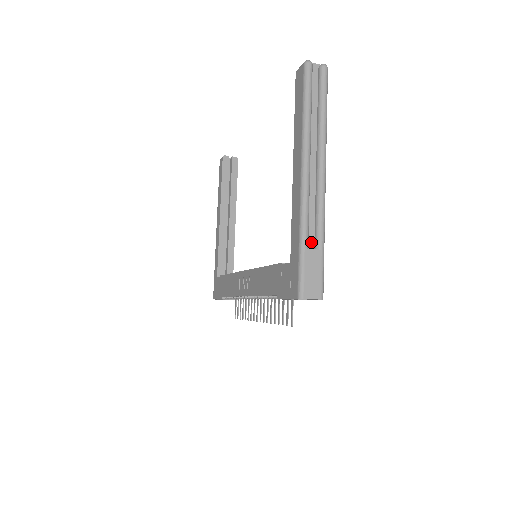
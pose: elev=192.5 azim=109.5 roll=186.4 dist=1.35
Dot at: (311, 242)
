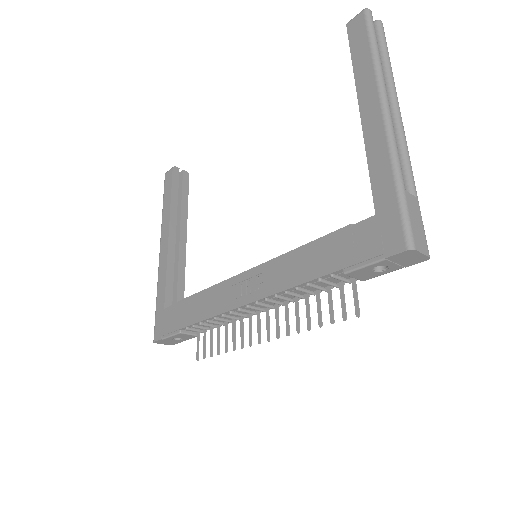
Dot at: occluded
